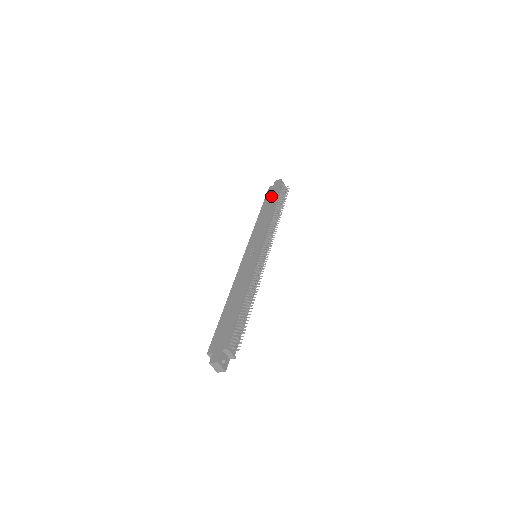
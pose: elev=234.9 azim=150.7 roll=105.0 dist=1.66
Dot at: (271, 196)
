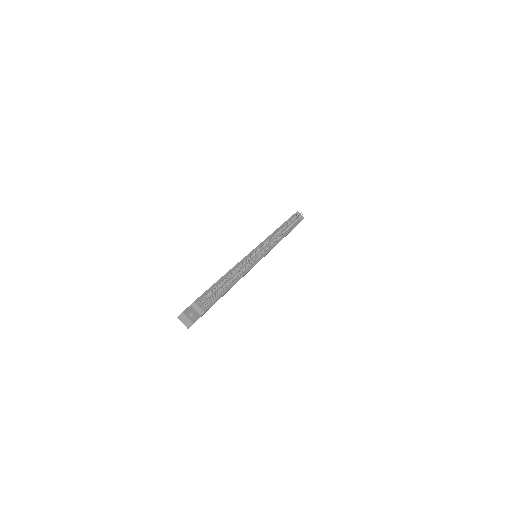
Dot at: occluded
